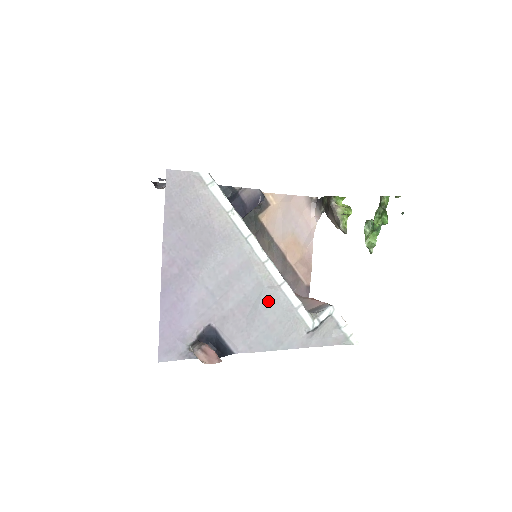
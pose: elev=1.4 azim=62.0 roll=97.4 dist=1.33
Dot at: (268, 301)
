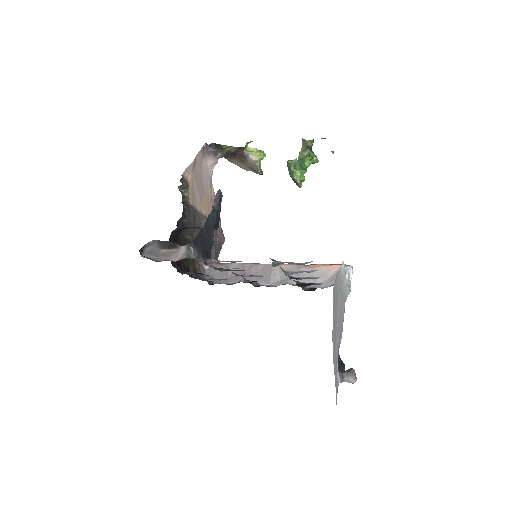
Dot at: occluded
